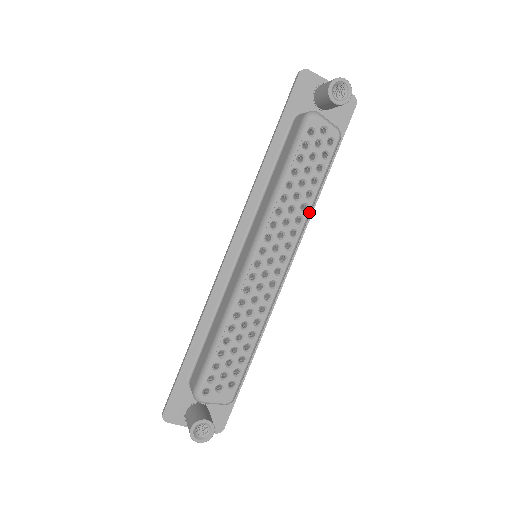
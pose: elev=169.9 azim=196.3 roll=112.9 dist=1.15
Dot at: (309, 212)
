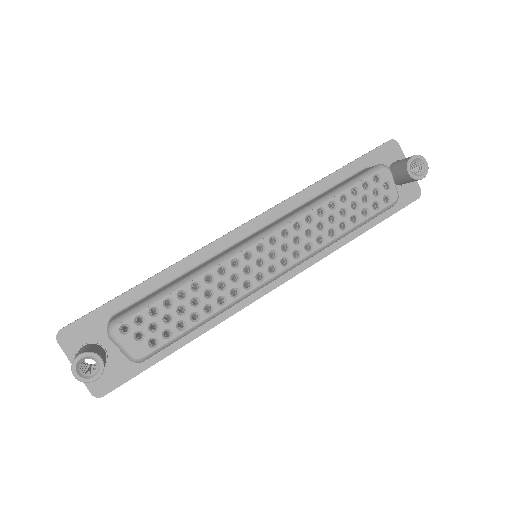
Dot at: (333, 240)
